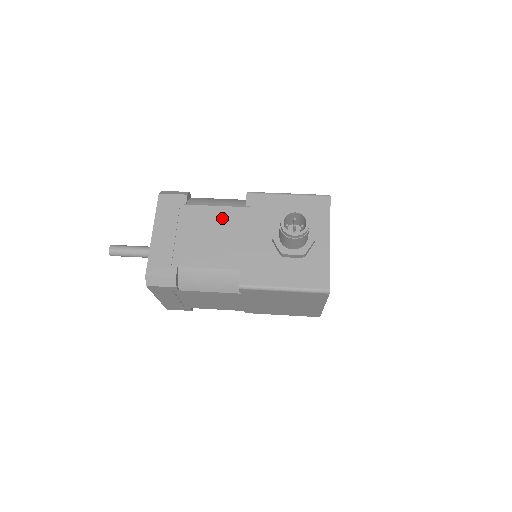
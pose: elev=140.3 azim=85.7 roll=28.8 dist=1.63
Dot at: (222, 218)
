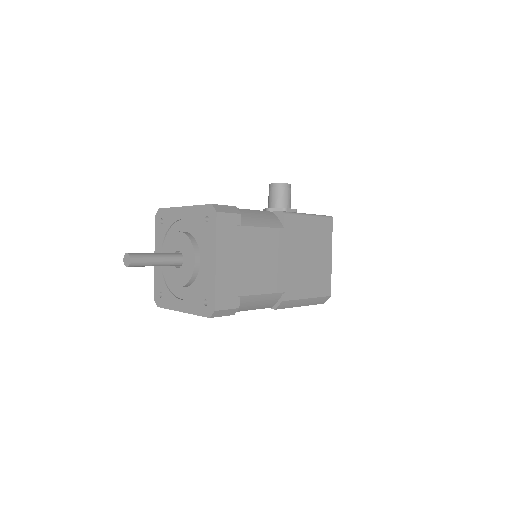
Dot at: occluded
